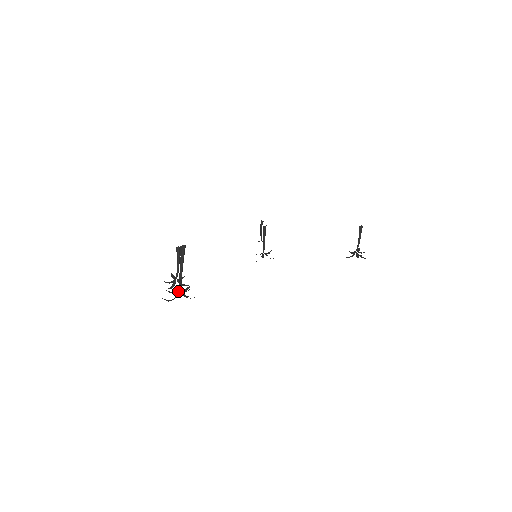
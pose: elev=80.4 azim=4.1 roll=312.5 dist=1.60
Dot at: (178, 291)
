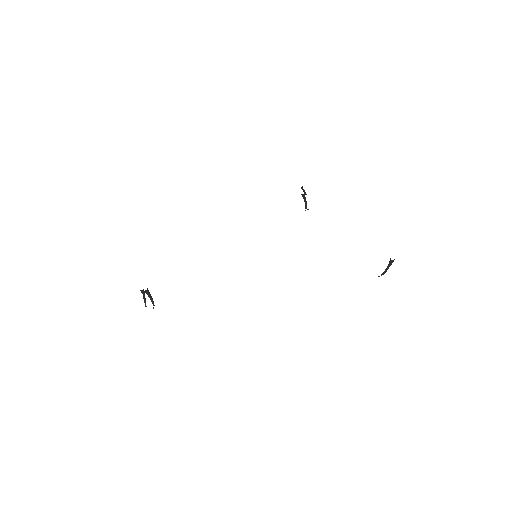
Dot at: occluded
